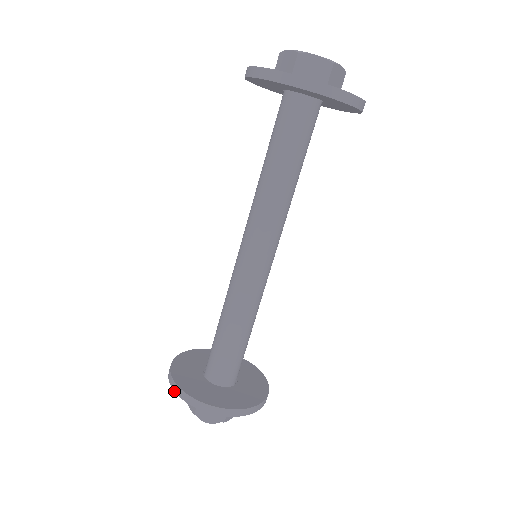
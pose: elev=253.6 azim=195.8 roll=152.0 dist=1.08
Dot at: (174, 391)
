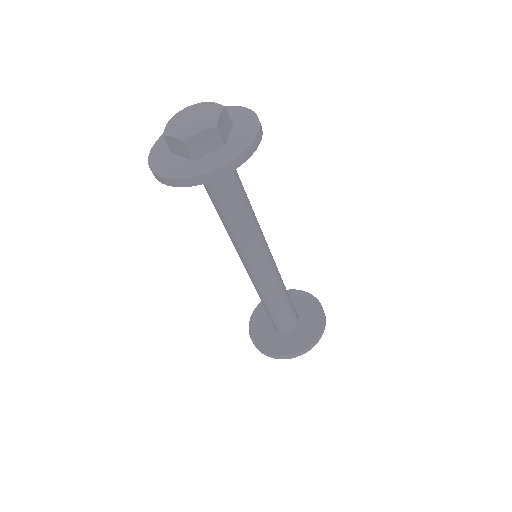
Dot at: occluded
